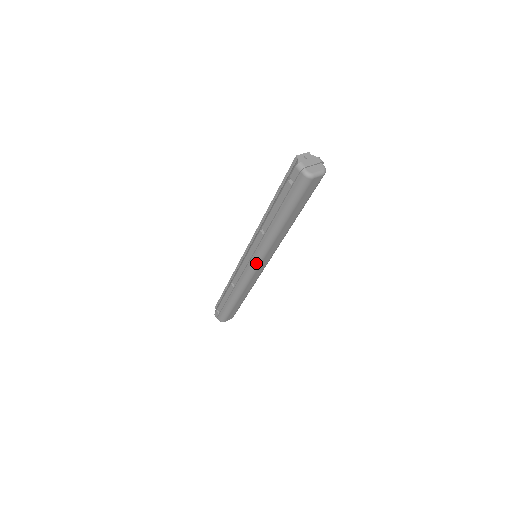
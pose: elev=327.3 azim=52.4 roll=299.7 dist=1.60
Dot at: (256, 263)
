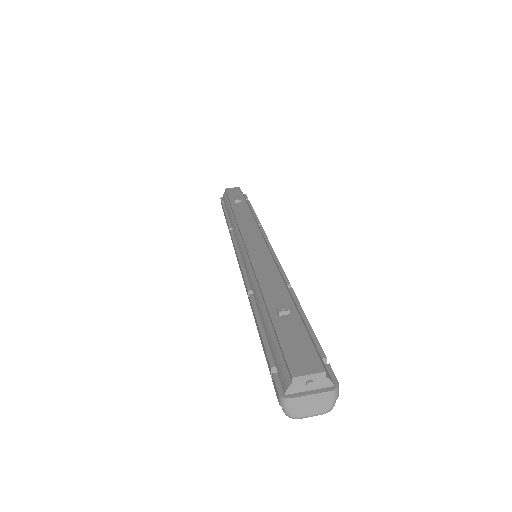
Dot at: occluded
